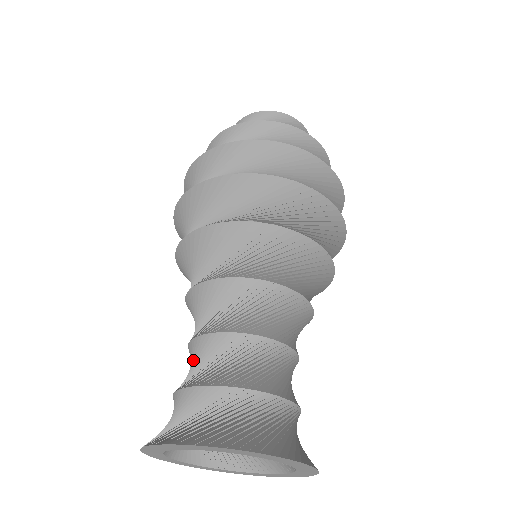
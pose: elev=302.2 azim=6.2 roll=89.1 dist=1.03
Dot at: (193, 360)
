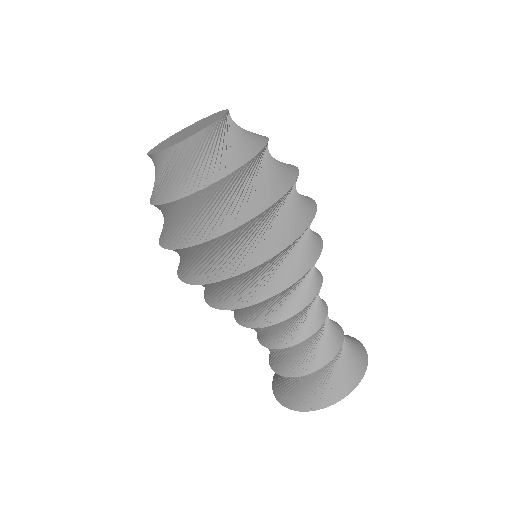
Dot at: occluded
